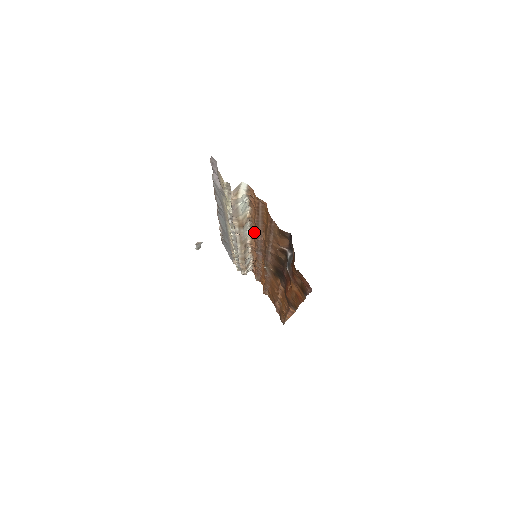
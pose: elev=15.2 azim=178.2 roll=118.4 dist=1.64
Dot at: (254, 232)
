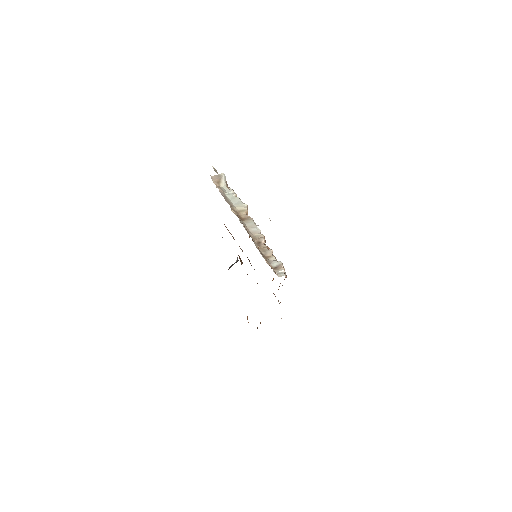
Dot at: occluded
